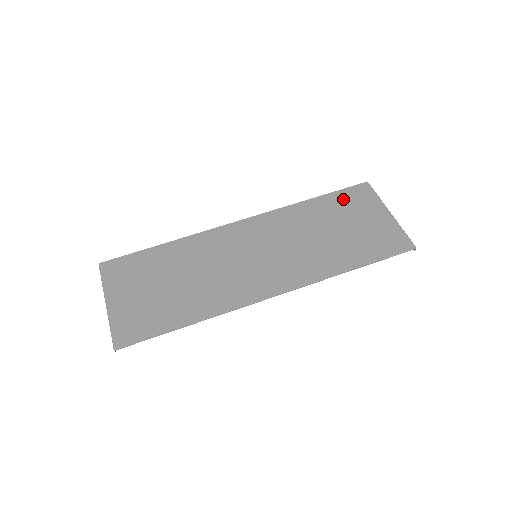
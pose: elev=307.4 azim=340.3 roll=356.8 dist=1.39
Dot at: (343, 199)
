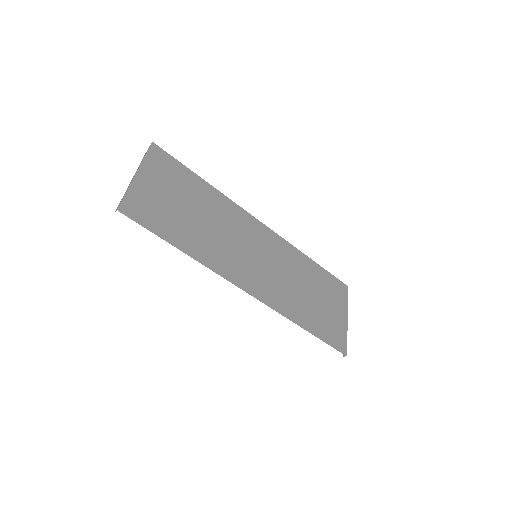
Dot at: (329, 281)
